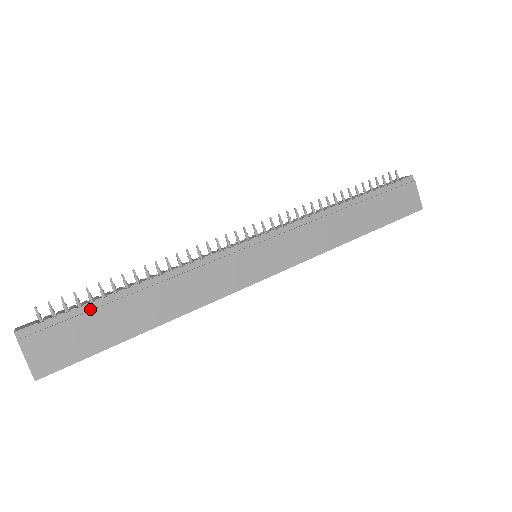
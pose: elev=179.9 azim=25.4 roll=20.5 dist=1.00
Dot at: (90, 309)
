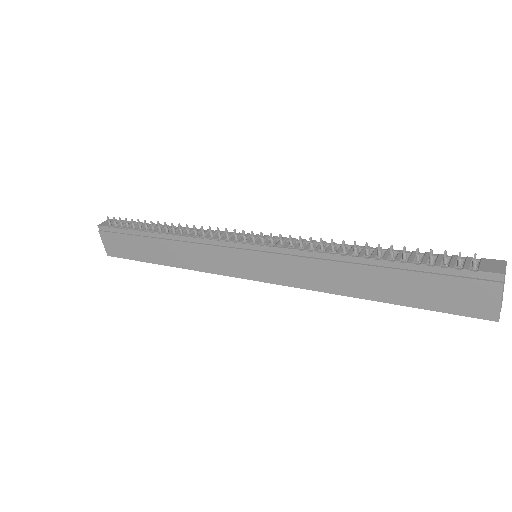
Dot at: (132, 233)
